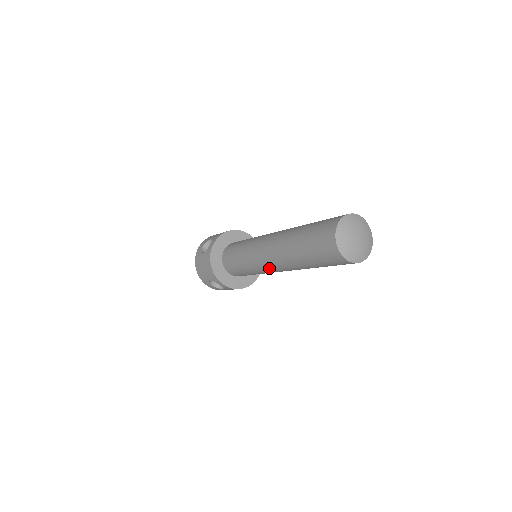
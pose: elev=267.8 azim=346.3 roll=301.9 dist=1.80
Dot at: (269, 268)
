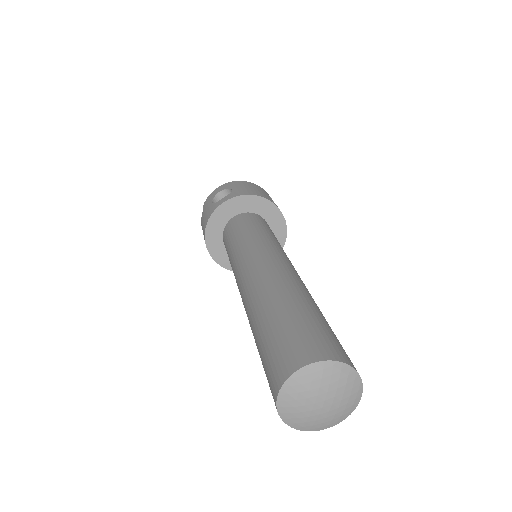
Dot at: occluded
